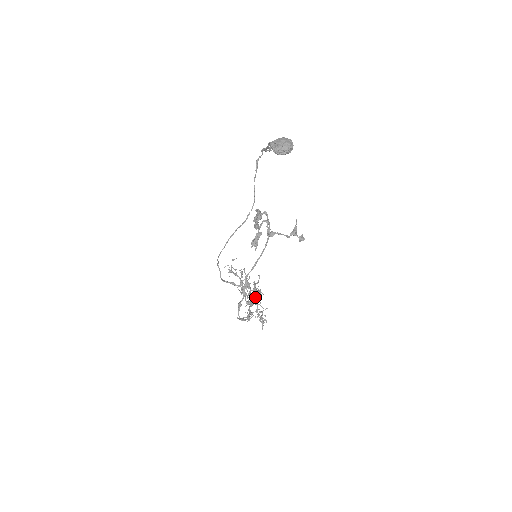
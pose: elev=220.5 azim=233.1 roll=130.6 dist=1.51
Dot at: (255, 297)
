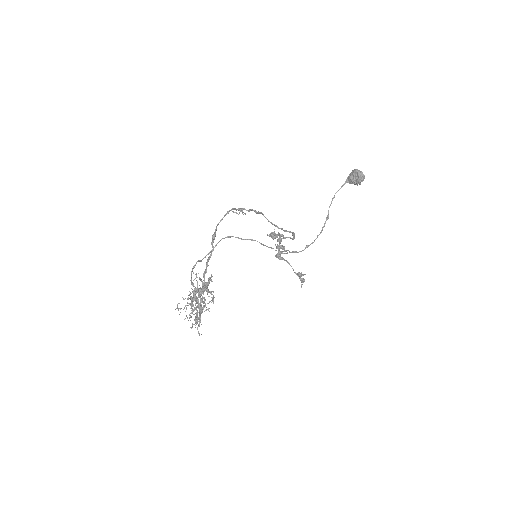
Dot at: occluded
